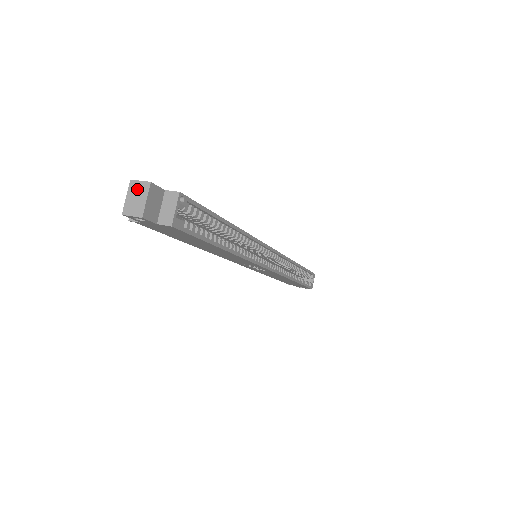
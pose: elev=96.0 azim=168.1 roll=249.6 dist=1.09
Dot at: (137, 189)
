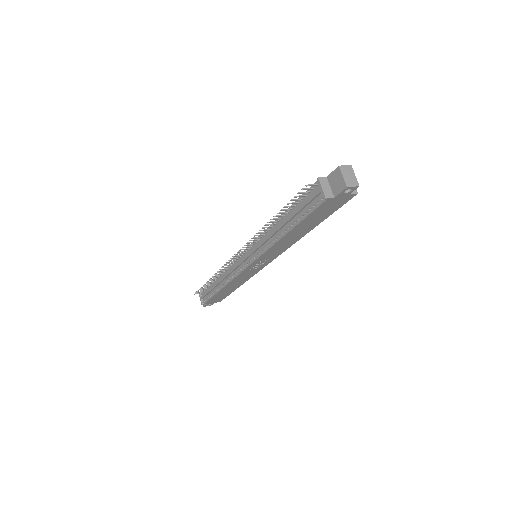
Dot at: (346, 170)
